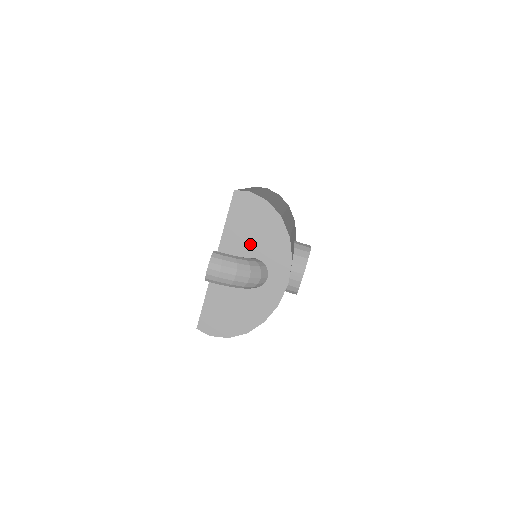
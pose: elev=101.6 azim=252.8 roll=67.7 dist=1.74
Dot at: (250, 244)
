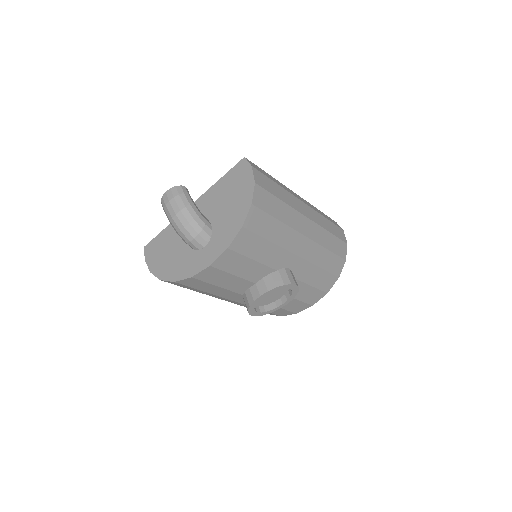
Dot at: (218, 209)
